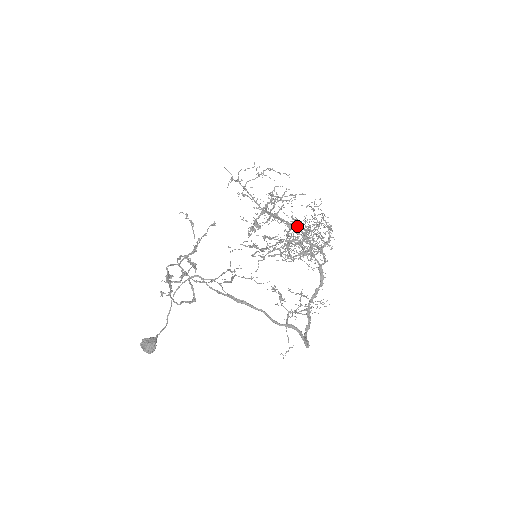
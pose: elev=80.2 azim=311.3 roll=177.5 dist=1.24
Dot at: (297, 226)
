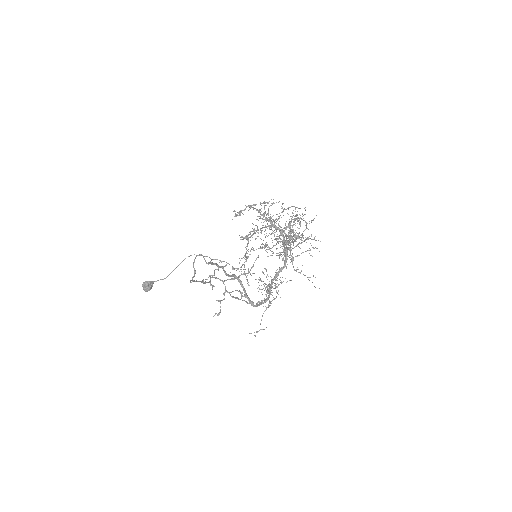
Dot at: (274, 220)
